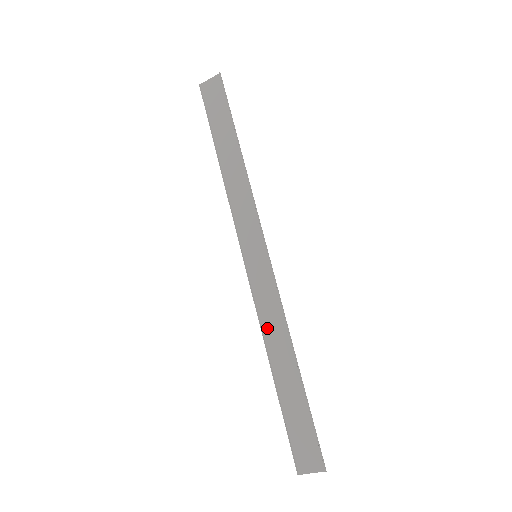
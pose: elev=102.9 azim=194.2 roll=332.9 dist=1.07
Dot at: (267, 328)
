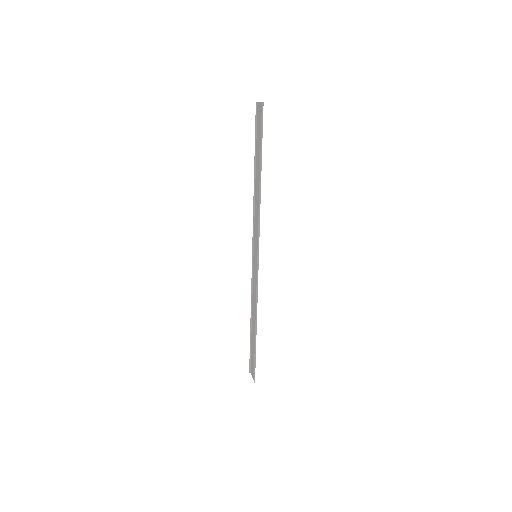
Dot at: (253, 299)
